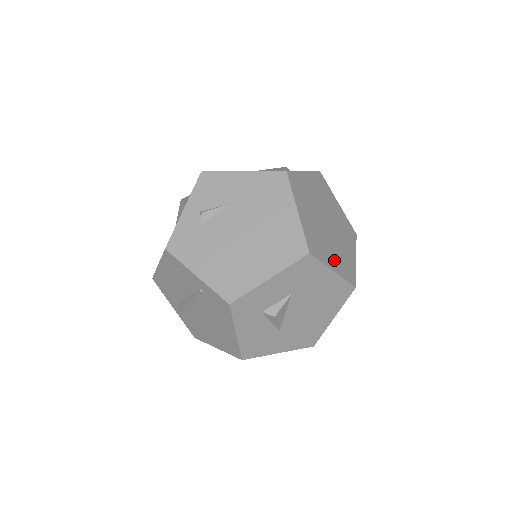
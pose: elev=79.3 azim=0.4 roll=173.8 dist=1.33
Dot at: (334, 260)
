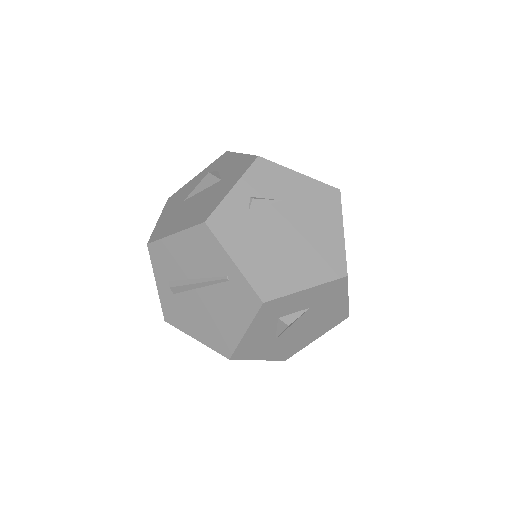
Dot at: occluded
